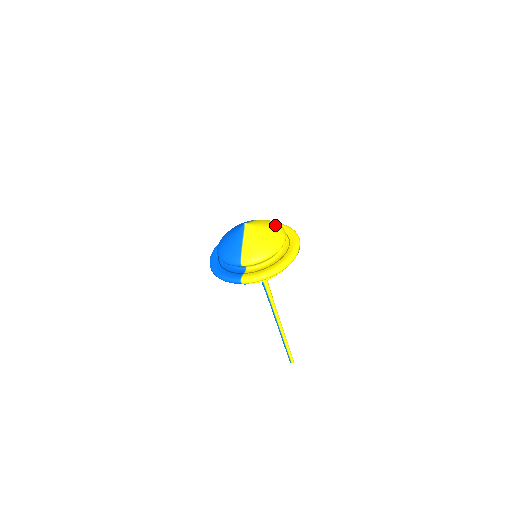
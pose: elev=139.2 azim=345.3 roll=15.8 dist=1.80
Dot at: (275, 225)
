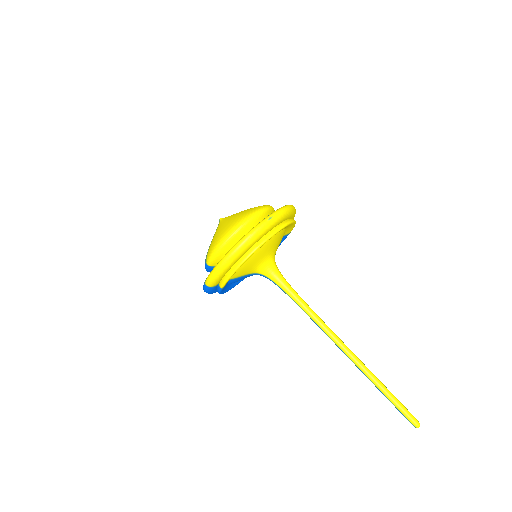
Dot at: occluded
